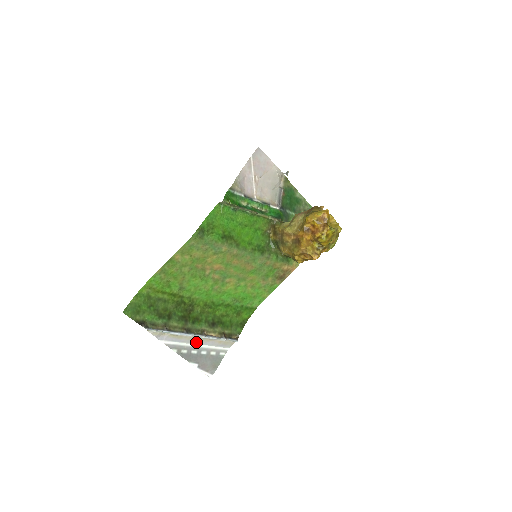
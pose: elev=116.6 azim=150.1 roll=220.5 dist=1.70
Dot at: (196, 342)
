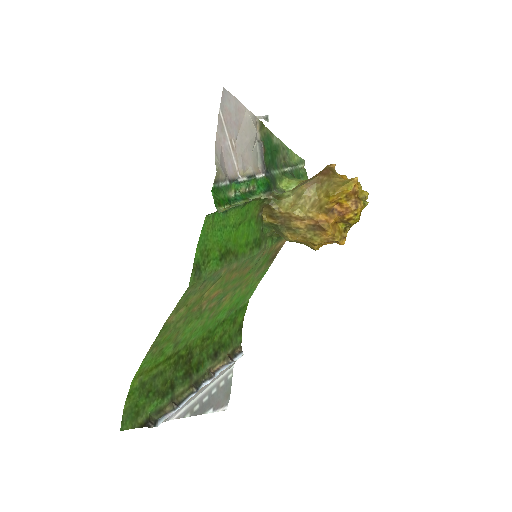
Dot at: (205, 388)
